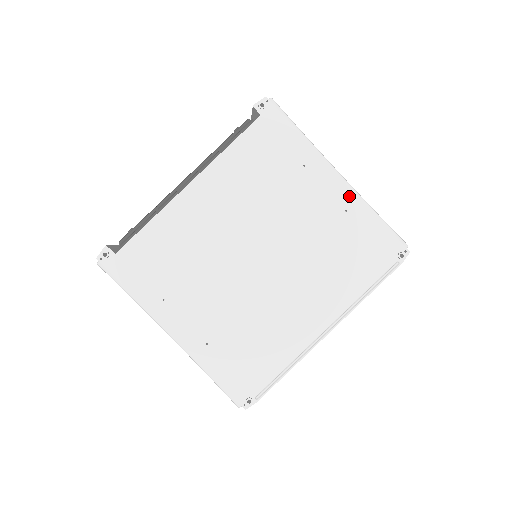
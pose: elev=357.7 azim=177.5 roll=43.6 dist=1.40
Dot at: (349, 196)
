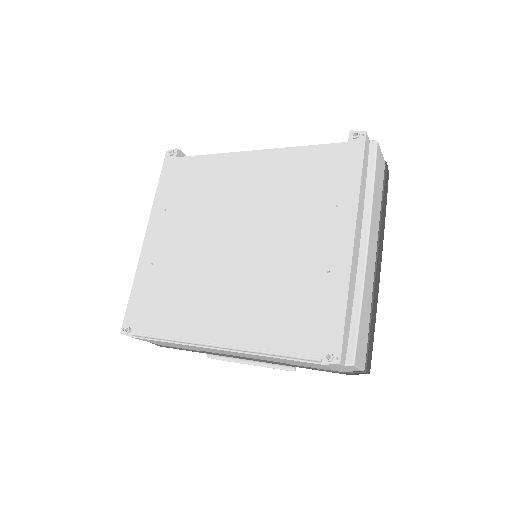
Dot at: (344, 262)
